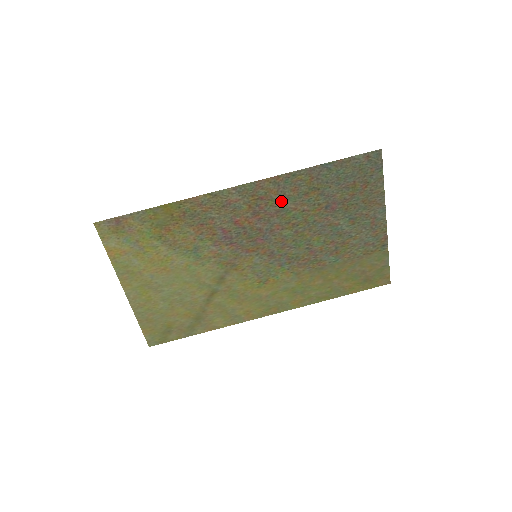
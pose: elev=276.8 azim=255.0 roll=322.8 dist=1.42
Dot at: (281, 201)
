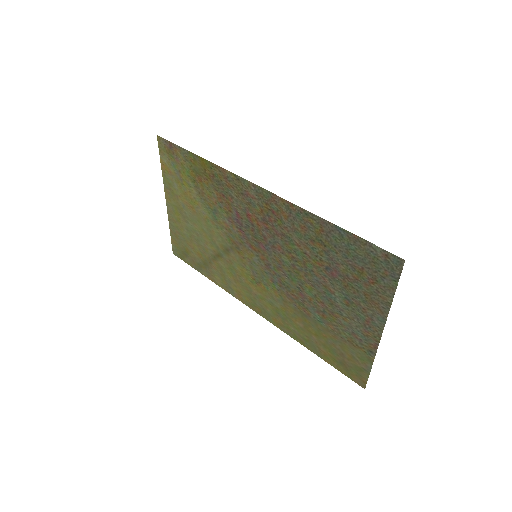
Dot at: (289, 228)
